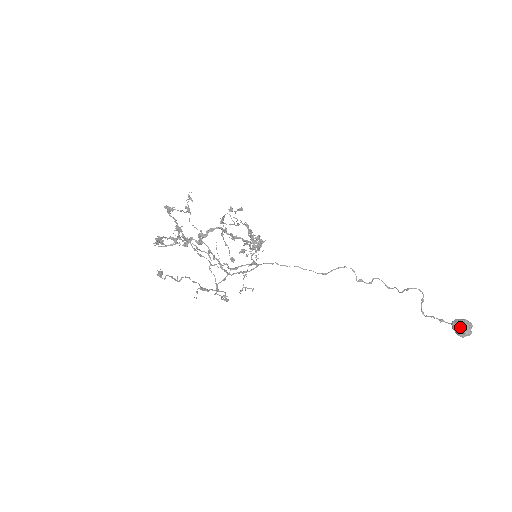
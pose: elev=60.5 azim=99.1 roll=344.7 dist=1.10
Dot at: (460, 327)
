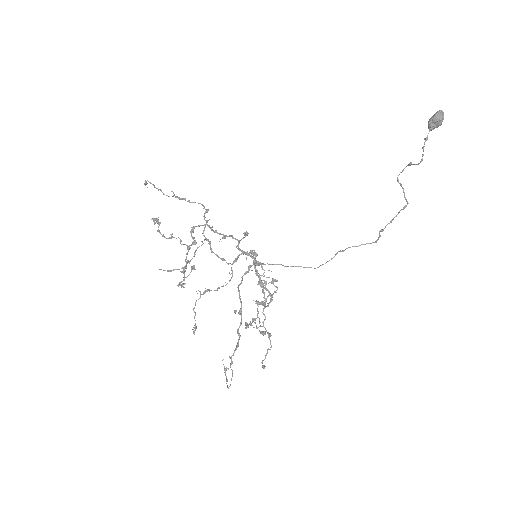
Dot at: (430, 120)
